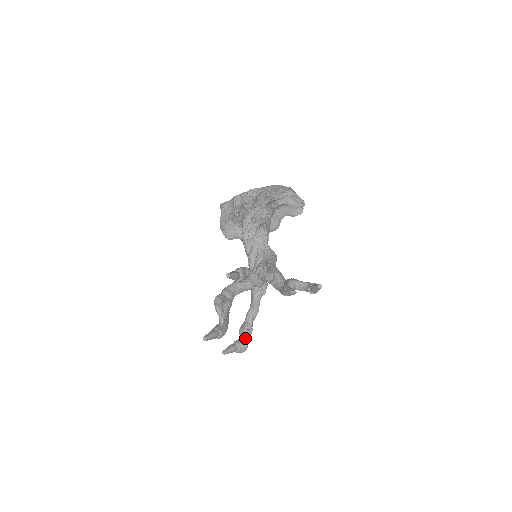
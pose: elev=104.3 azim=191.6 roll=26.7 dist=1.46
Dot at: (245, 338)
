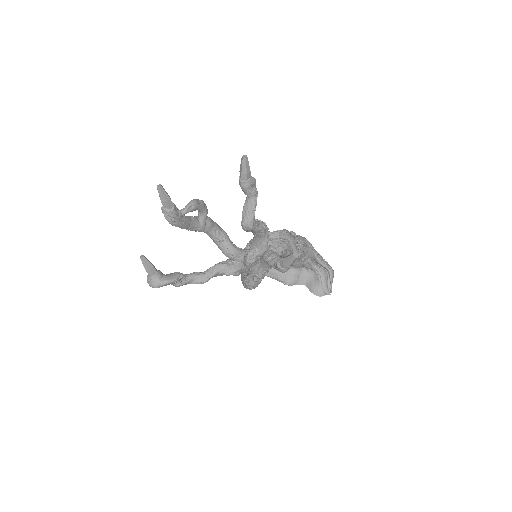
Dot at: (169, 277)
